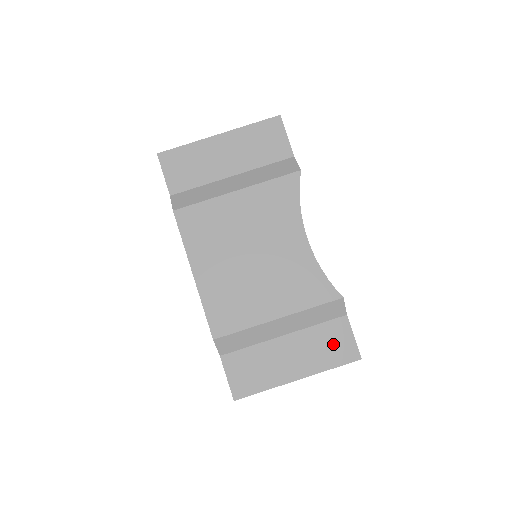
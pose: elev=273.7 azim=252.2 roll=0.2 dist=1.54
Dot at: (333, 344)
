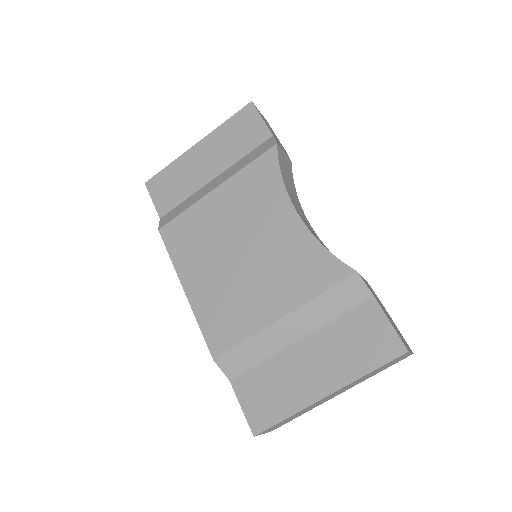
Dot at: (364, 338)
